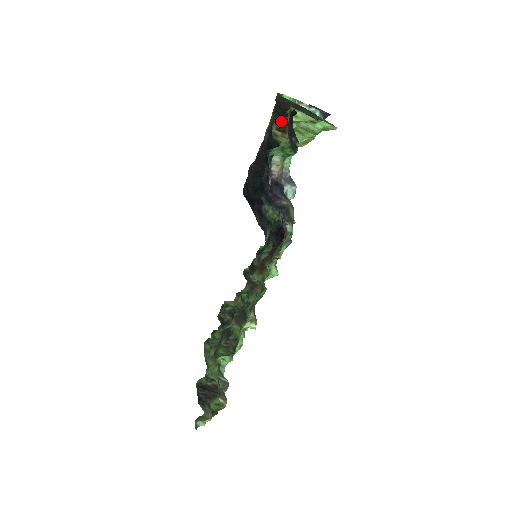
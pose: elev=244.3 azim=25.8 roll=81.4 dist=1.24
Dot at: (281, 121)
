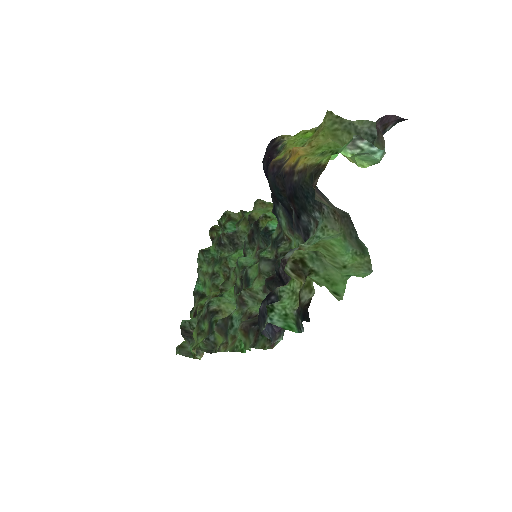
Dot at: (300, 260)
